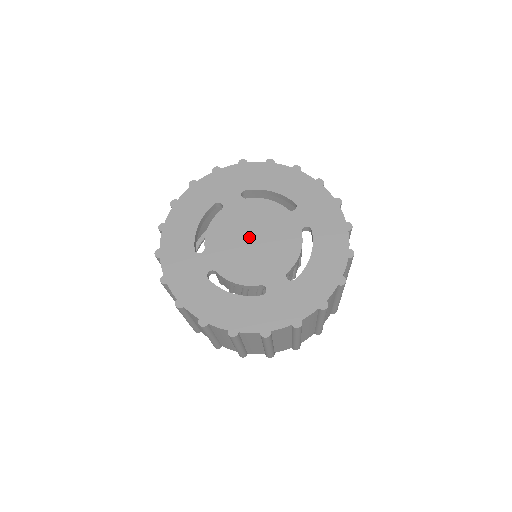
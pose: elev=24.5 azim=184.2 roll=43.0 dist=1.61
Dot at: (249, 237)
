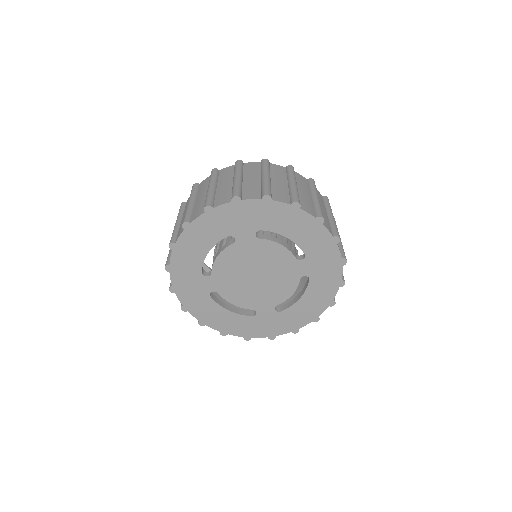
Dot at: (253, 273)
